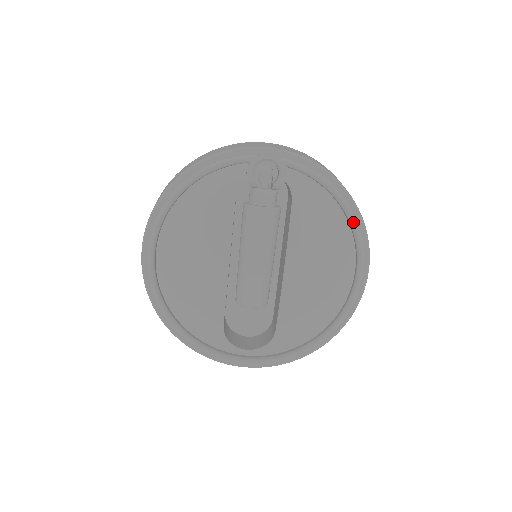
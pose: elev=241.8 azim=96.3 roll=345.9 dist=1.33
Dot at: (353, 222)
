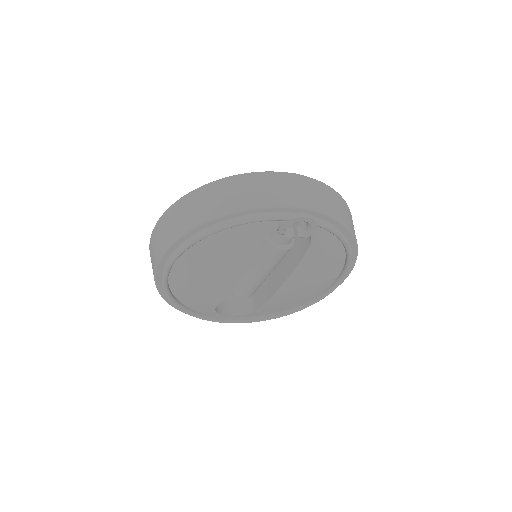
Dot at: (350, 262)
